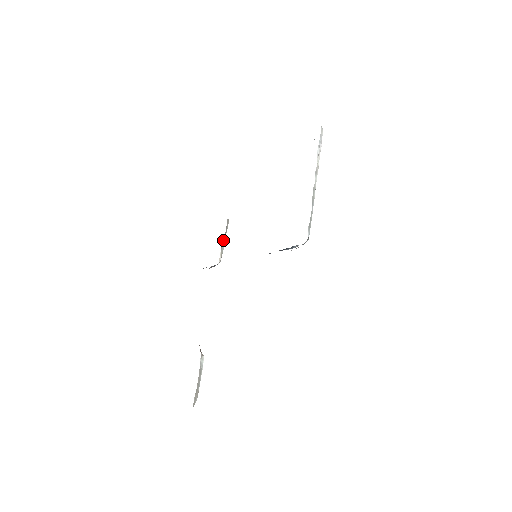
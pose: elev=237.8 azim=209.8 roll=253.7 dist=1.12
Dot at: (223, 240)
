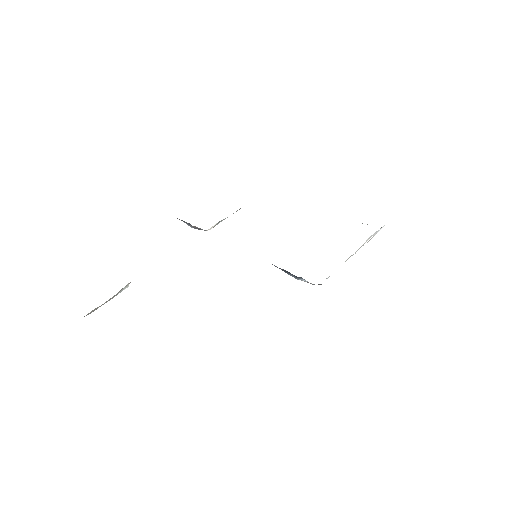
Dot at: (225, 218)
